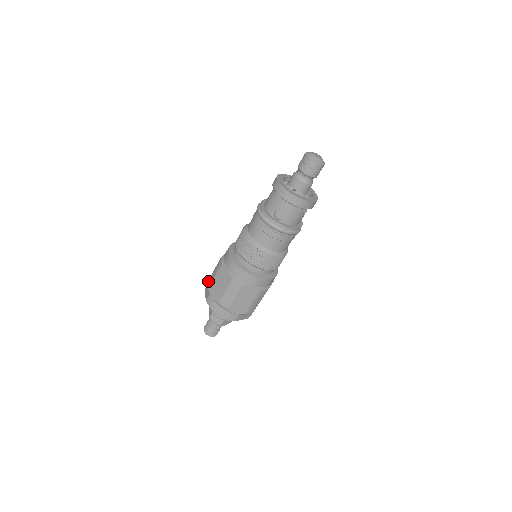
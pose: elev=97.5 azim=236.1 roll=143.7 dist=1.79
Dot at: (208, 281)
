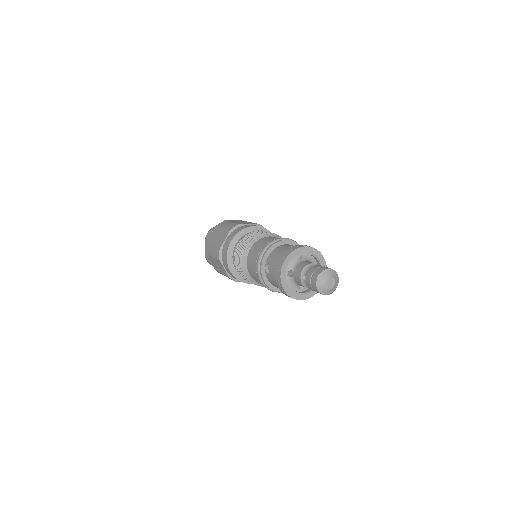
Dot at: (224, 222)
